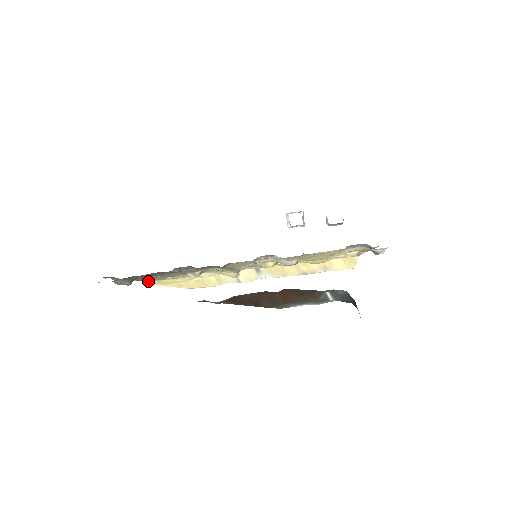
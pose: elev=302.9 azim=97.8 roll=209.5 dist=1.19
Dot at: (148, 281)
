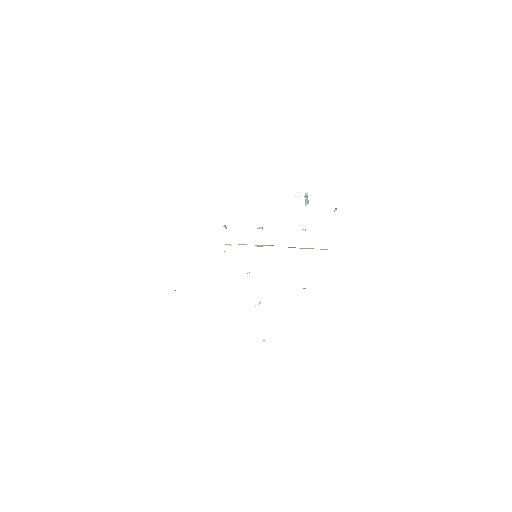
Dot at: occluded
